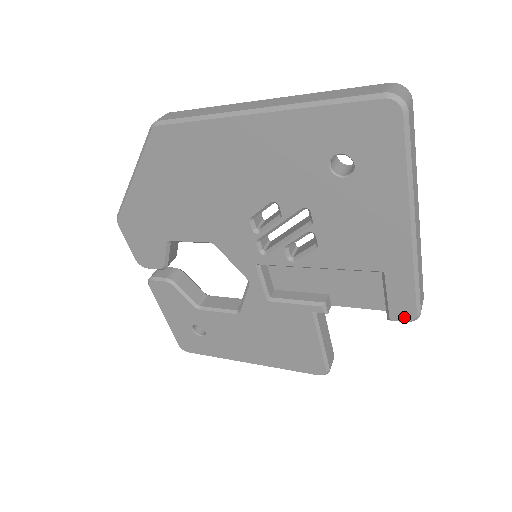
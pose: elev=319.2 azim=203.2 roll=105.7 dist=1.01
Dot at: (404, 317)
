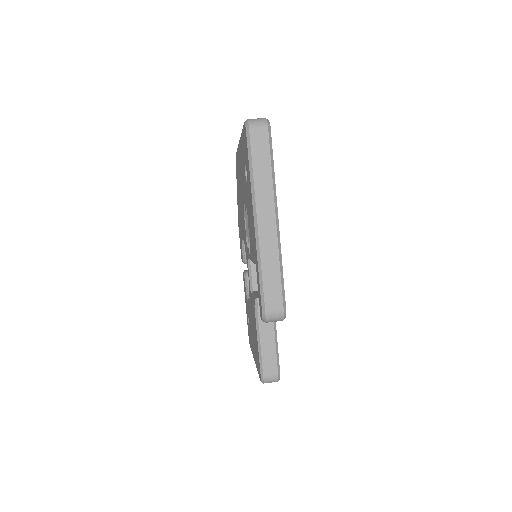
Dot at: (261, 314)
